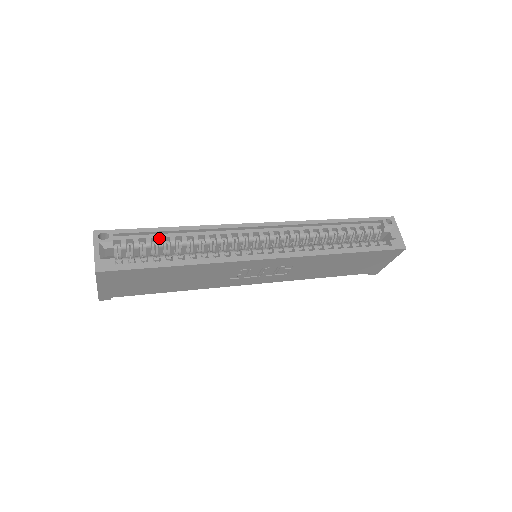
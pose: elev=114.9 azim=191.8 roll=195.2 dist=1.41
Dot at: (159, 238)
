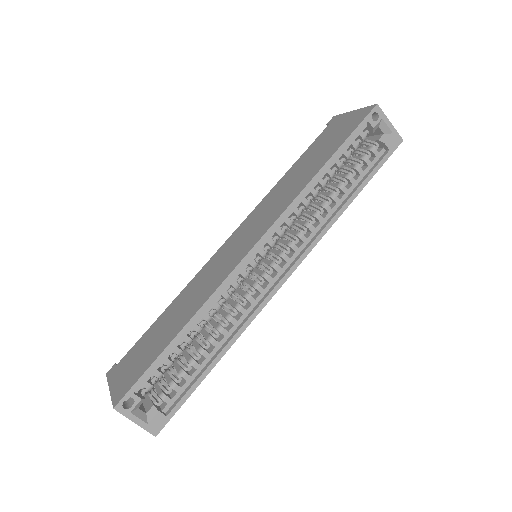
Dot at: (175, 351)
